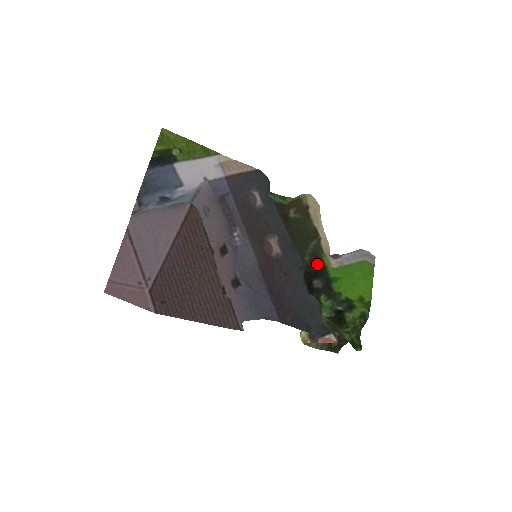
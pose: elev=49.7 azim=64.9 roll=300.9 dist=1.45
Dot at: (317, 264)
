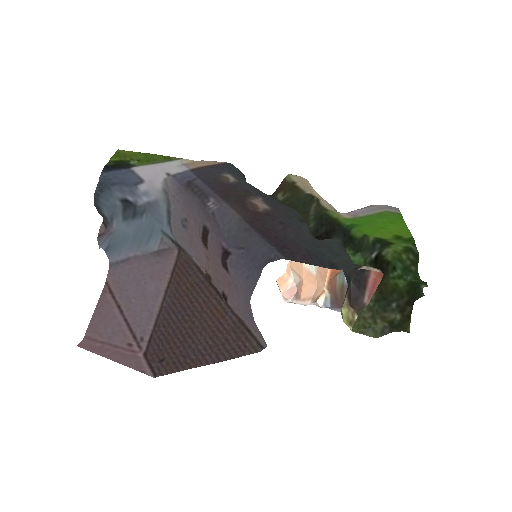
Dot at: (325, 223)
